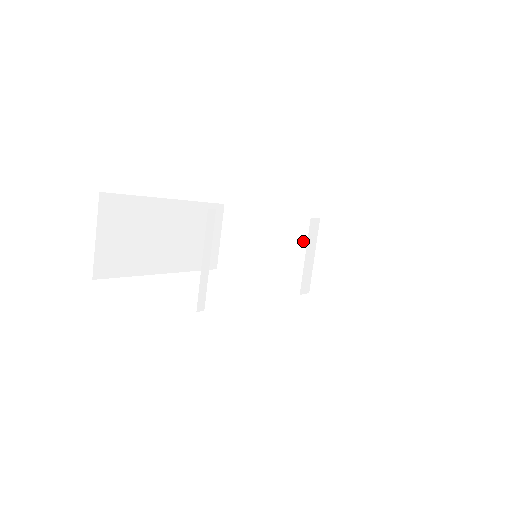
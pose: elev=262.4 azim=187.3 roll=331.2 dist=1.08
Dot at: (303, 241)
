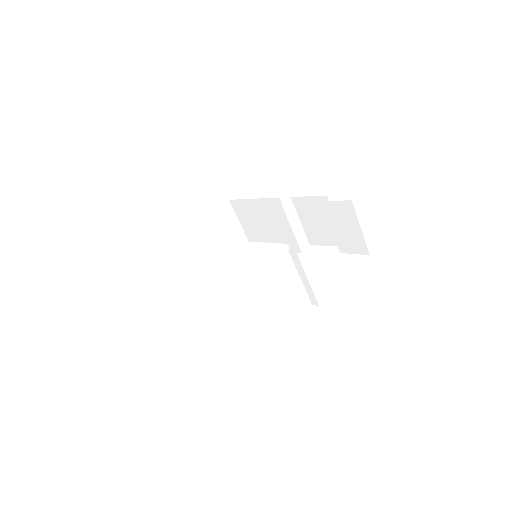
Dot at: (286, 221)
